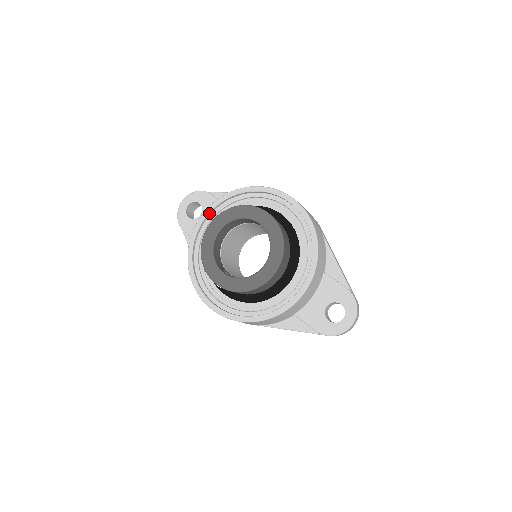
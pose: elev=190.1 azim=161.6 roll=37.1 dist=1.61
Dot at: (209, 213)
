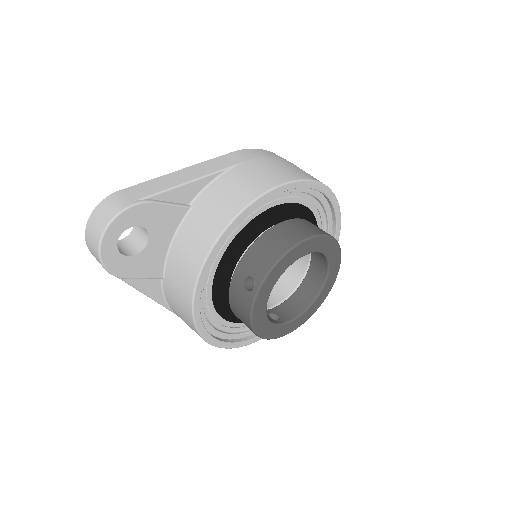
Dot at: (213, 257)
